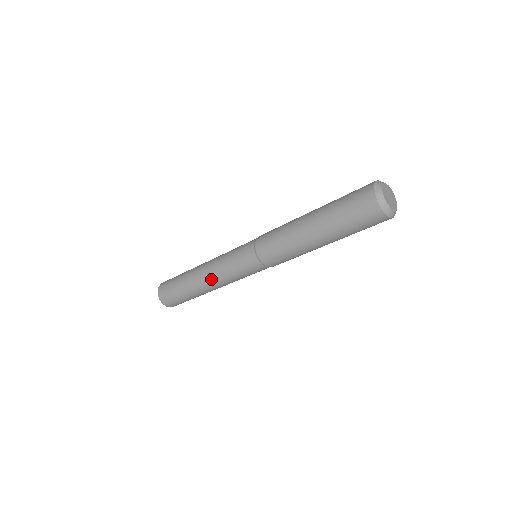
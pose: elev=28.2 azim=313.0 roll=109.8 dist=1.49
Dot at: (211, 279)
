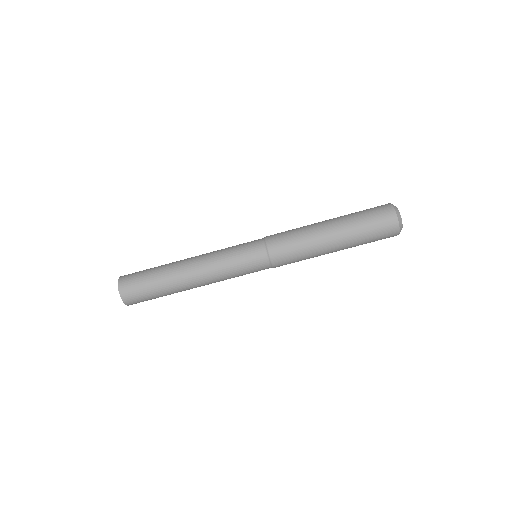
Dot at: (202, 269)
